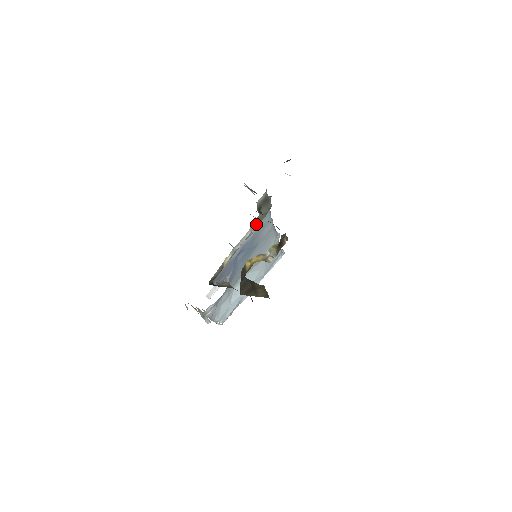
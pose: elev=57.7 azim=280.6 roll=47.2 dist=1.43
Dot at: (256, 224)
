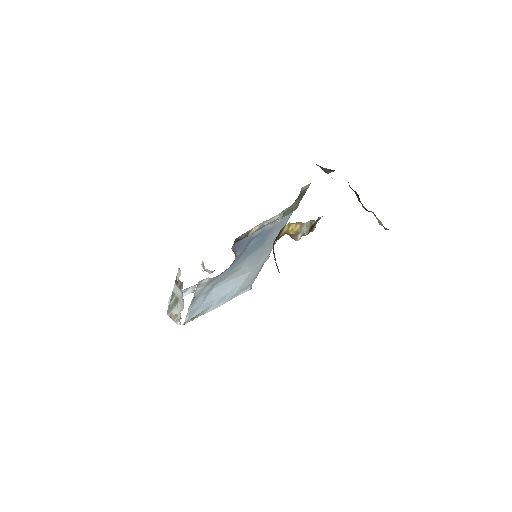
Dot at: (283, 214)
